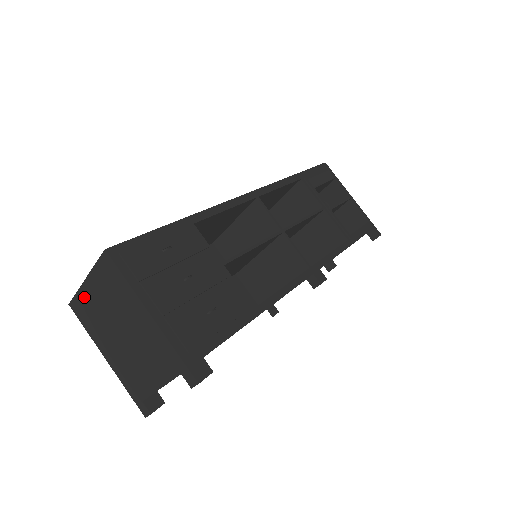
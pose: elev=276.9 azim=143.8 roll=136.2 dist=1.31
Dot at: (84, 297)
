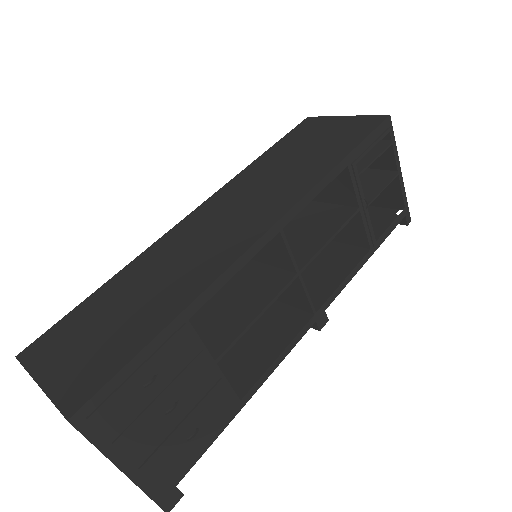
Dot at: occluded
